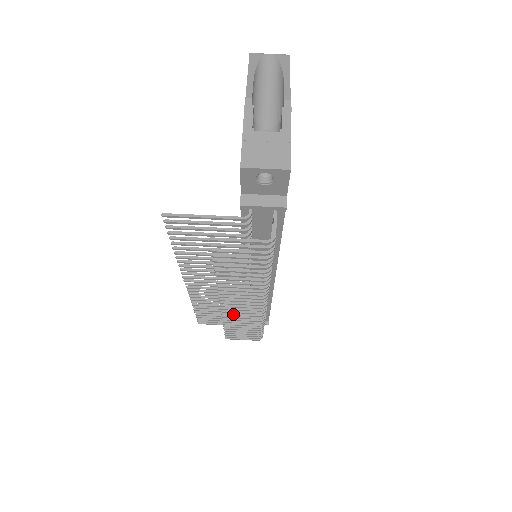
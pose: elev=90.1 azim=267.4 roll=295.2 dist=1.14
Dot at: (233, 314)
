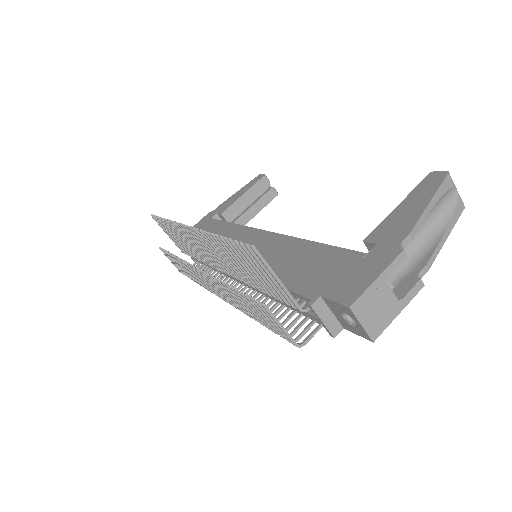
Dot at: (192, 270)
